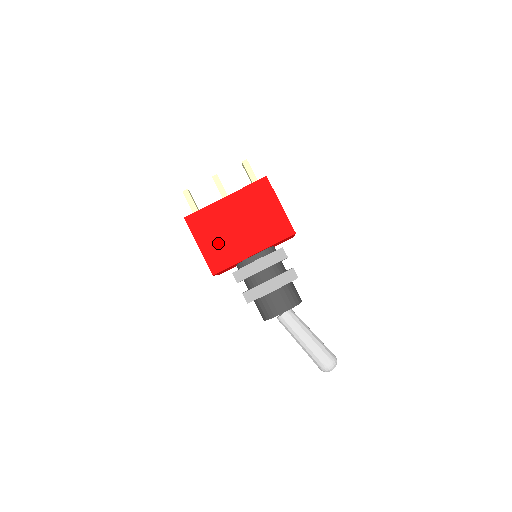
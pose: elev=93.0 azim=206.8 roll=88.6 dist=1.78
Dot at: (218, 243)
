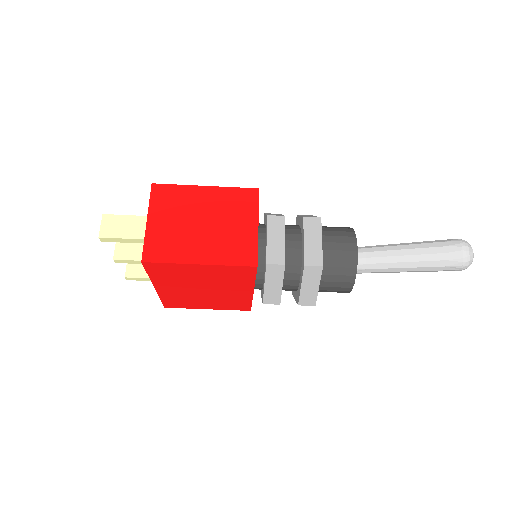
Dot at: (215, 302)
